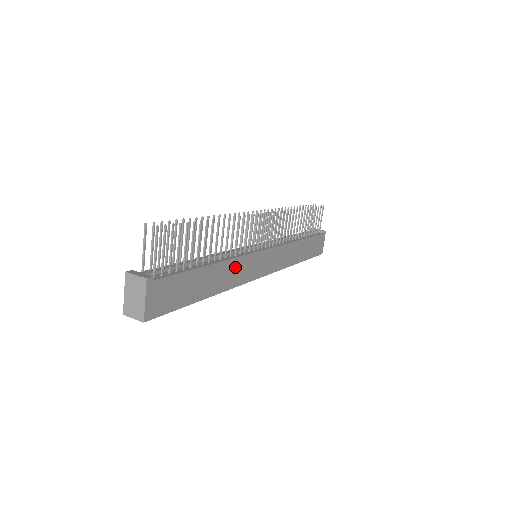
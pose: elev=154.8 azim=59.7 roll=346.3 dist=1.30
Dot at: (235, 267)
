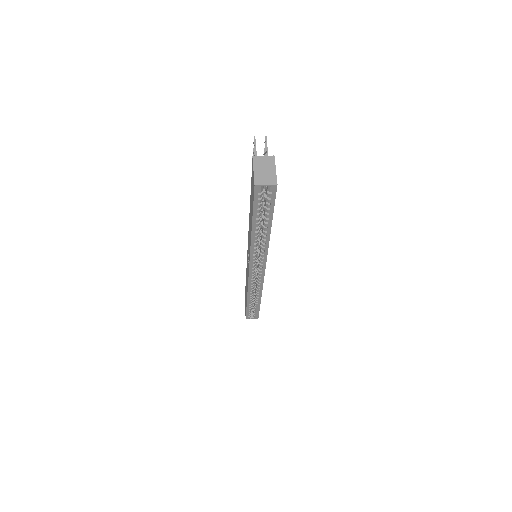
Dot at: occluded
